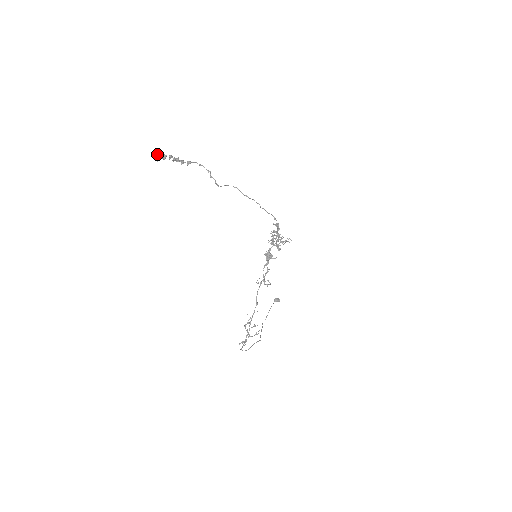
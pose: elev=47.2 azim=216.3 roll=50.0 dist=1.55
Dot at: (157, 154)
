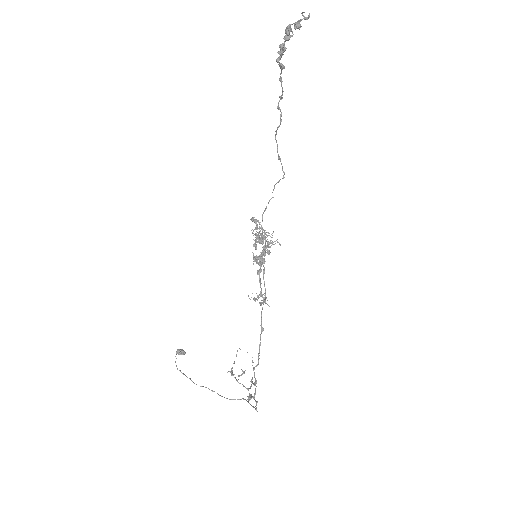
Dot at: (309, 14)
